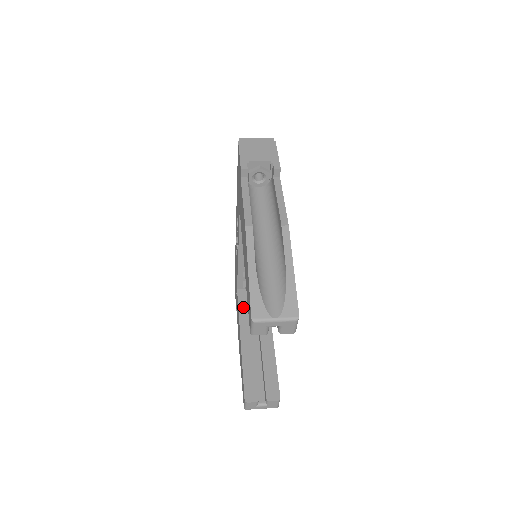
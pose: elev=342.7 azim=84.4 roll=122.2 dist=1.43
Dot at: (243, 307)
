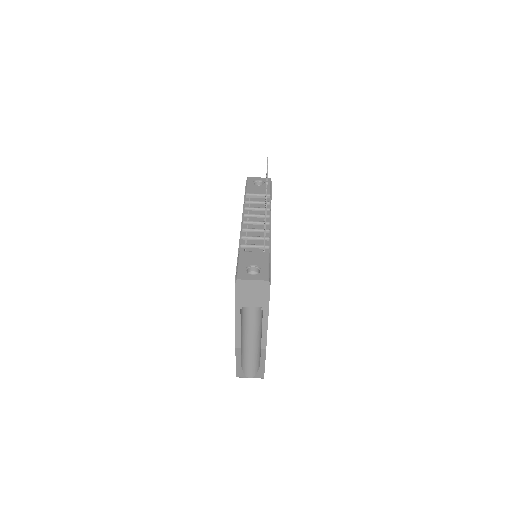
Dot at: occluded
